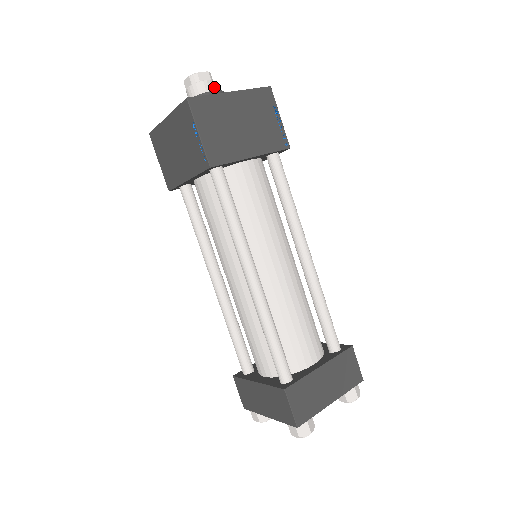
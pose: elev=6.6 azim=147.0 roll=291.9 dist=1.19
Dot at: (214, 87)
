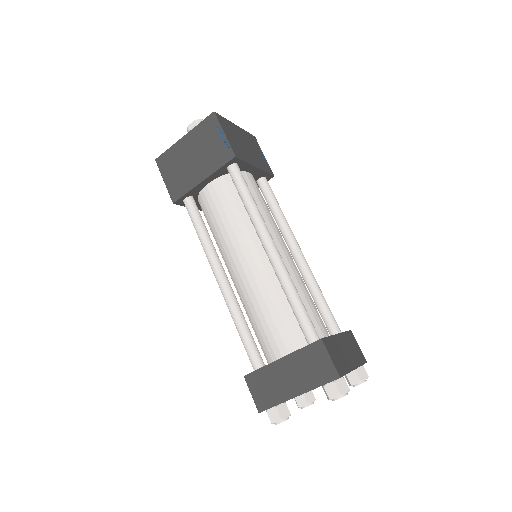
Dot at: occluded
